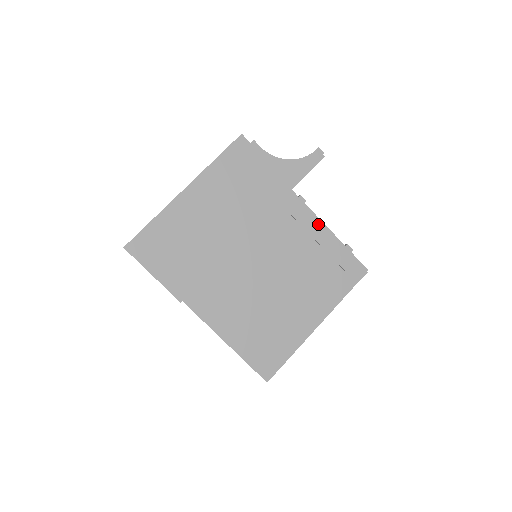
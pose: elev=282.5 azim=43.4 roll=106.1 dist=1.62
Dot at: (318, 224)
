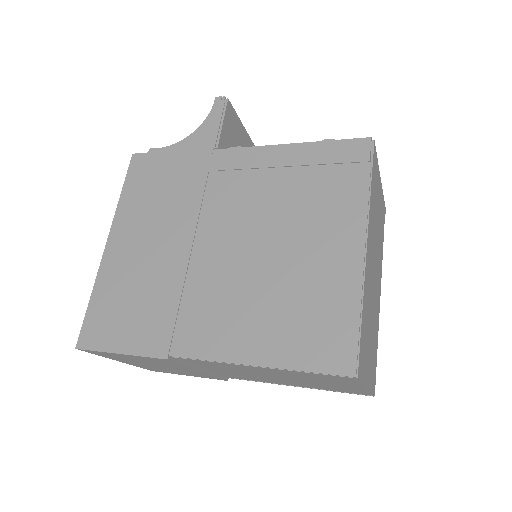
Dot at: (267, 151)
